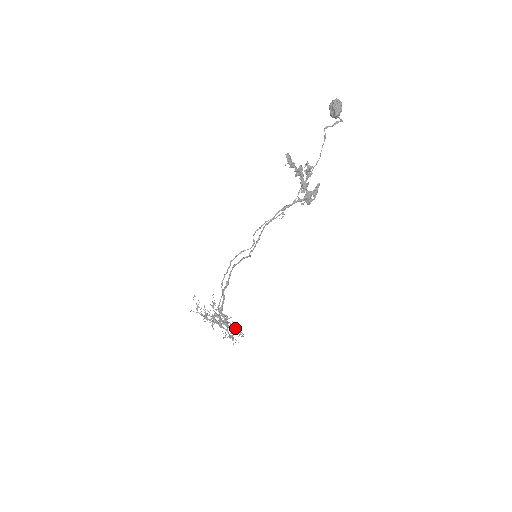
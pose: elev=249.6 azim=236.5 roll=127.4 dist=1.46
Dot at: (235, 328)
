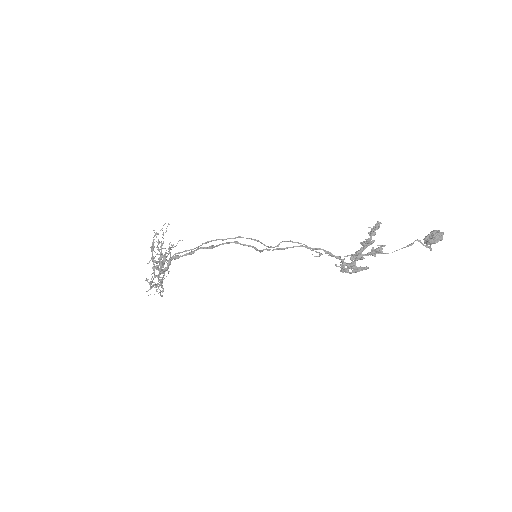
Dot at: occluded
